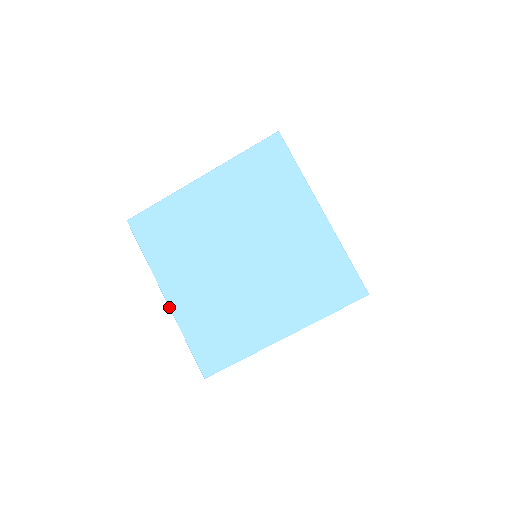
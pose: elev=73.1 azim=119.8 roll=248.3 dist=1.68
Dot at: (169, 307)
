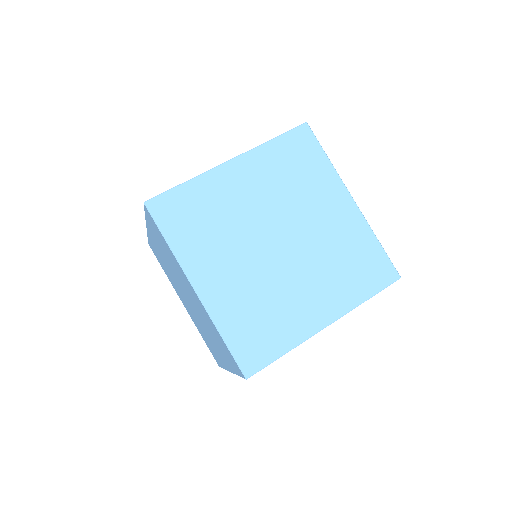
Dot at: (200, 300)
